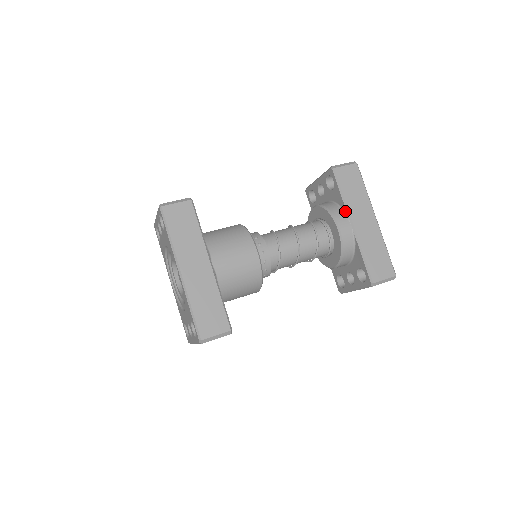
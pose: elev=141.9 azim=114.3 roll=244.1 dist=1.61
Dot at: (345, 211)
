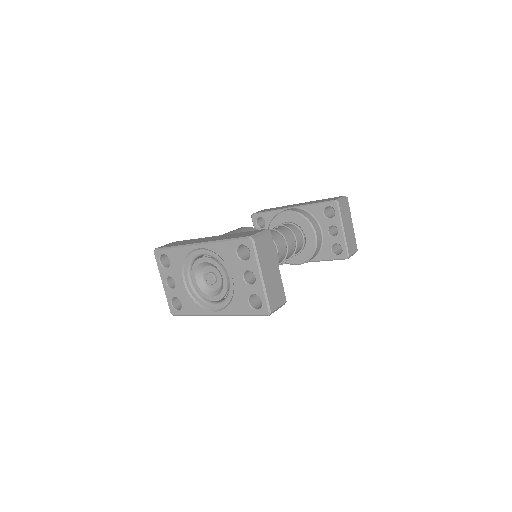
Dot at: occluded
